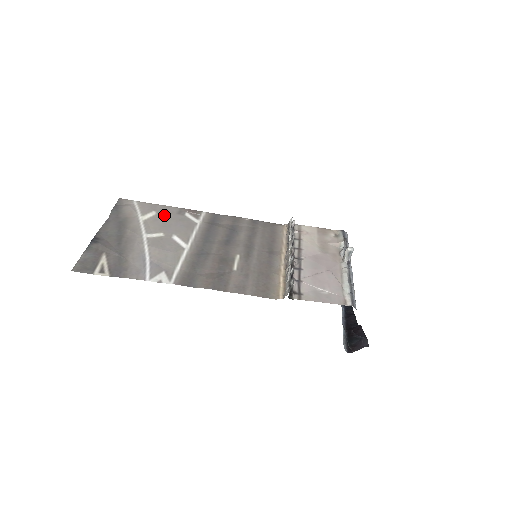
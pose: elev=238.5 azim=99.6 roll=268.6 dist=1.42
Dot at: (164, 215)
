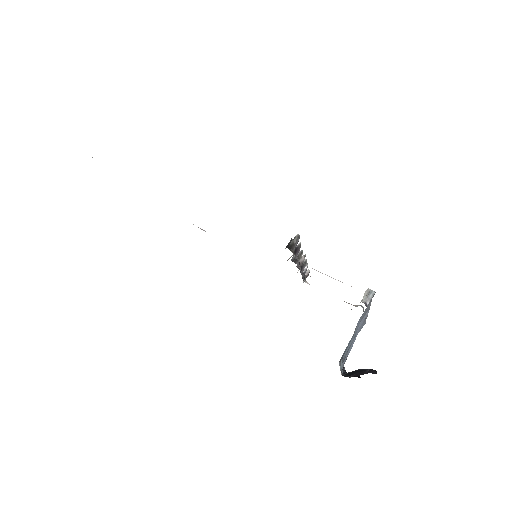
Dot at: occluded
